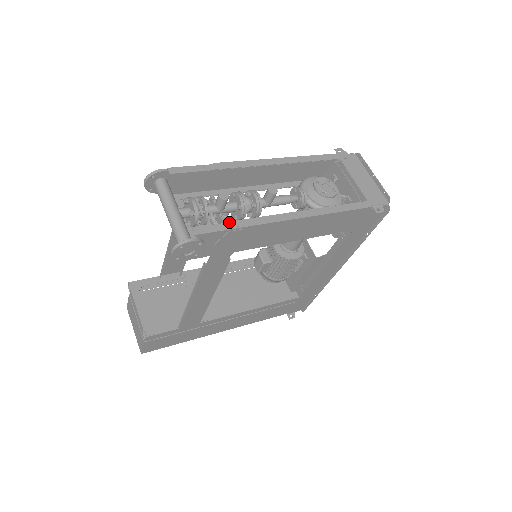
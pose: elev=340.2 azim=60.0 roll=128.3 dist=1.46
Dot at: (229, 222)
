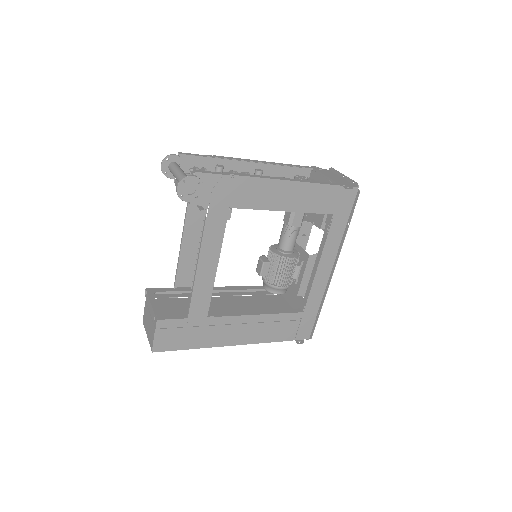
Dot at: occluded
